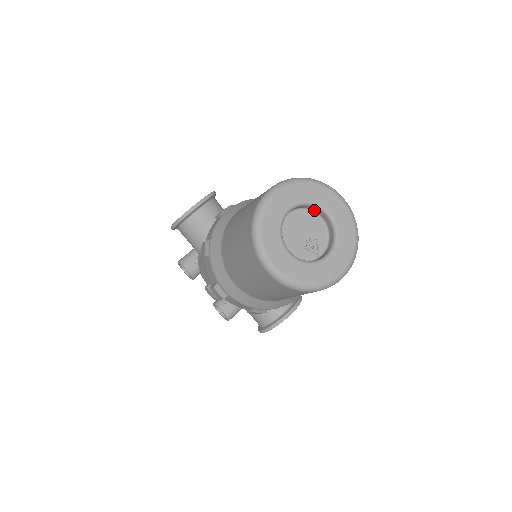
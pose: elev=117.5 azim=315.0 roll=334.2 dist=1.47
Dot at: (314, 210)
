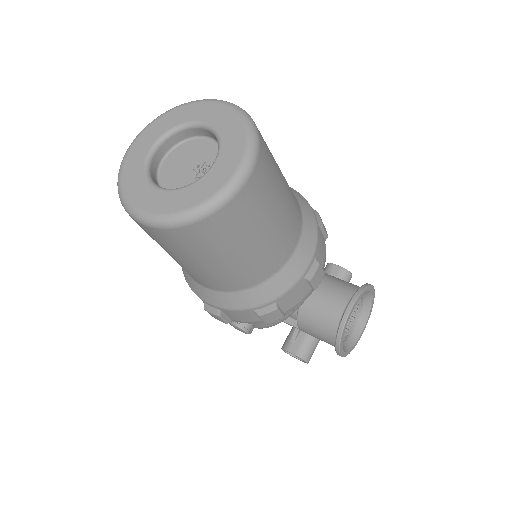
Dot at: (193, 135)
